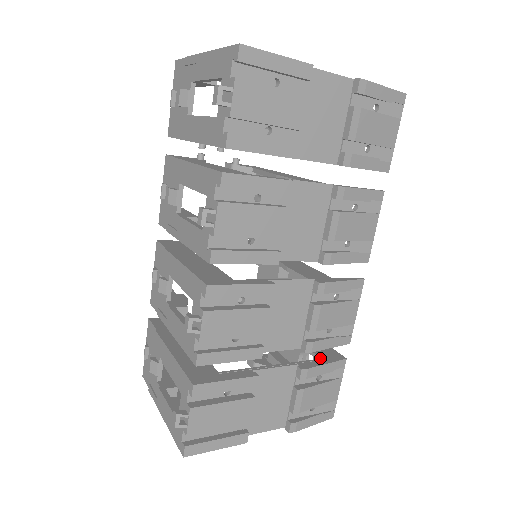
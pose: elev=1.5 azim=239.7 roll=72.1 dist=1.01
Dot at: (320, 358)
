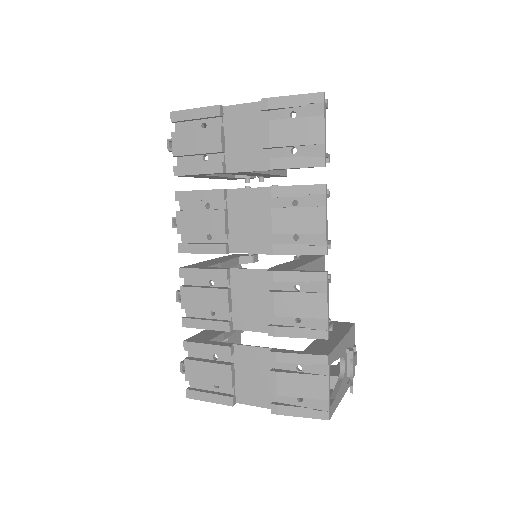
Dot at: (304, 350)
